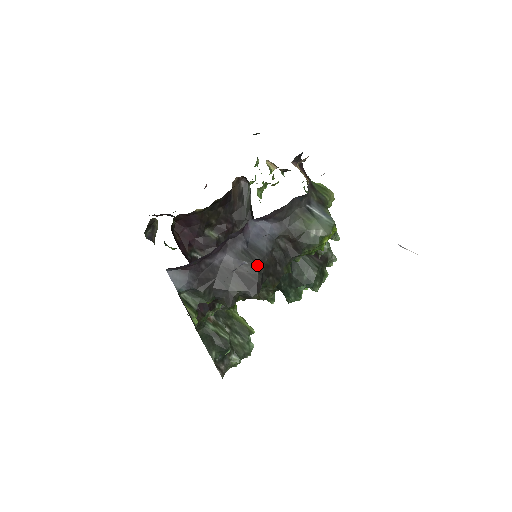
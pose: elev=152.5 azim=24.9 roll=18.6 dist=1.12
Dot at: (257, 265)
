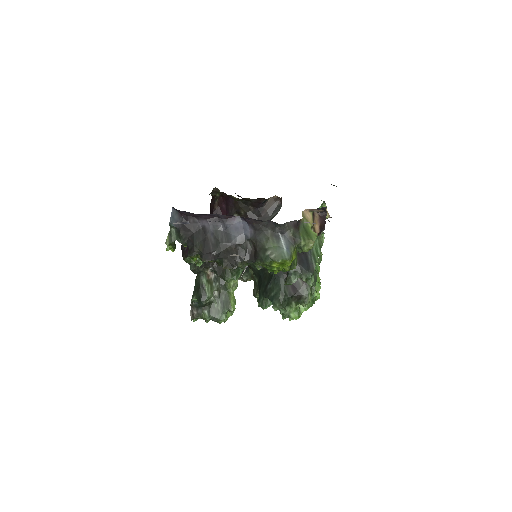
Dot at: (221, 244)
